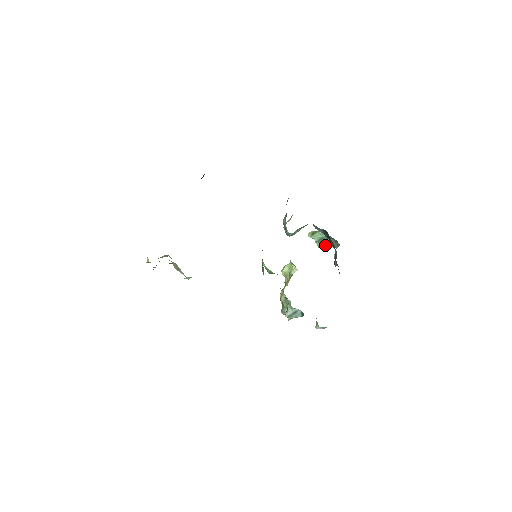
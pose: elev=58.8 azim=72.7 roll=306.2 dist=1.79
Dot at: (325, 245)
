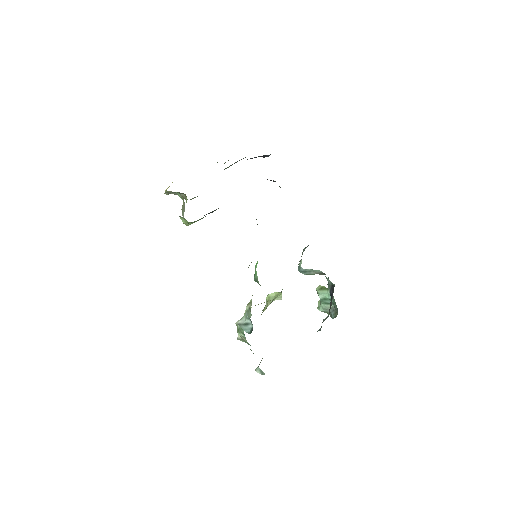
Dot at: (325, 310)
